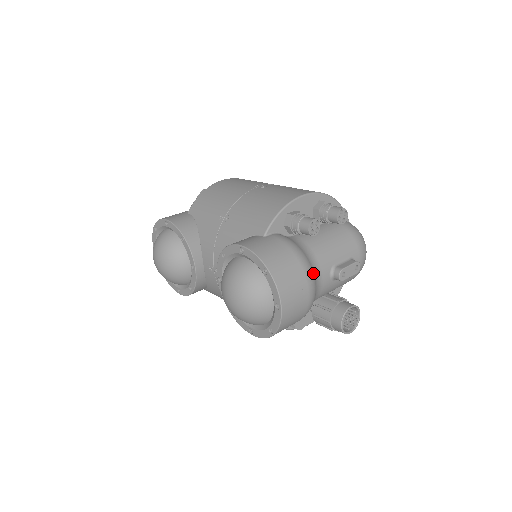
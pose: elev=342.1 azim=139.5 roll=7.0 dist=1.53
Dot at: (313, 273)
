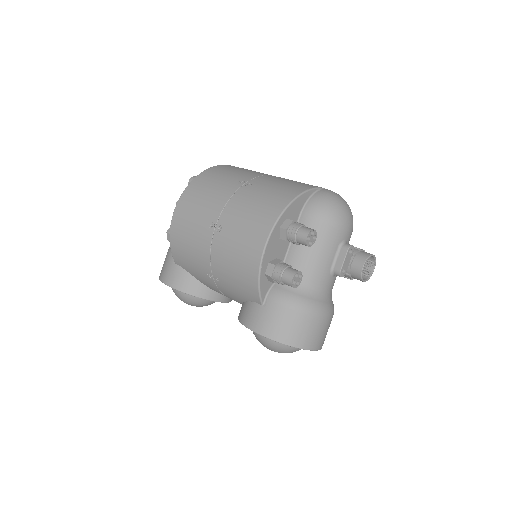
Dot at: (320, 302)
